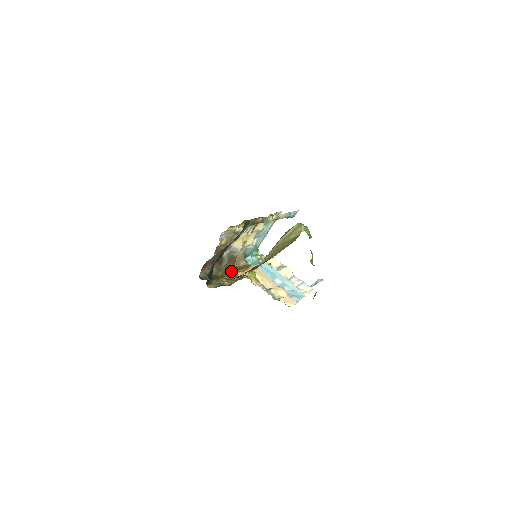
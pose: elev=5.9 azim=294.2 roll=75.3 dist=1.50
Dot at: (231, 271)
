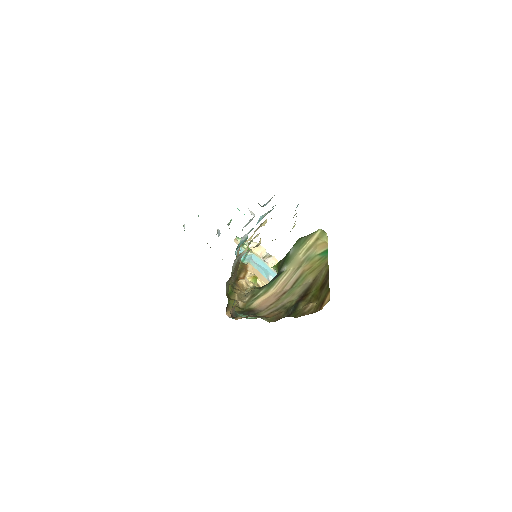
Dot at: (235, 280)
